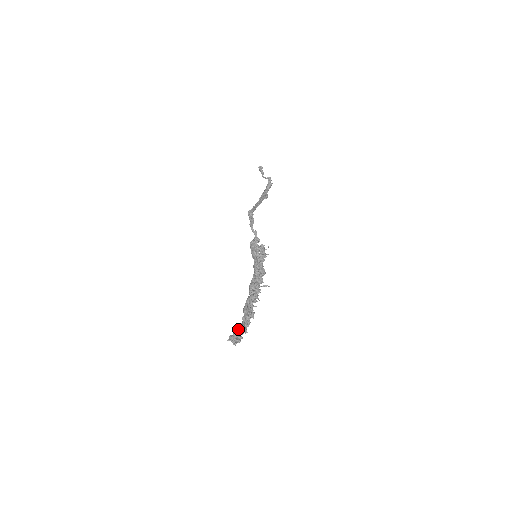
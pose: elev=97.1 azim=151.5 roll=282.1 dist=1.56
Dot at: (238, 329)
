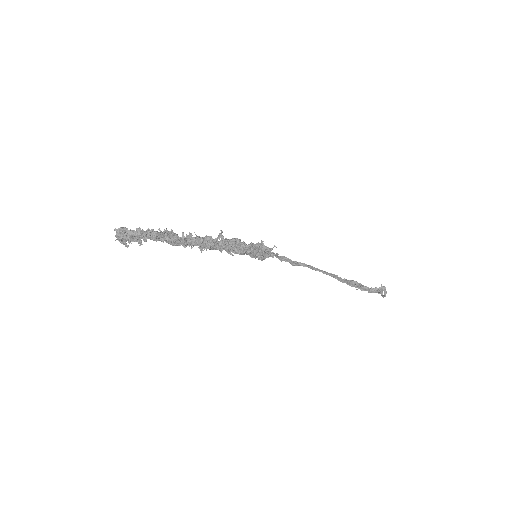
Dot at: occluded
